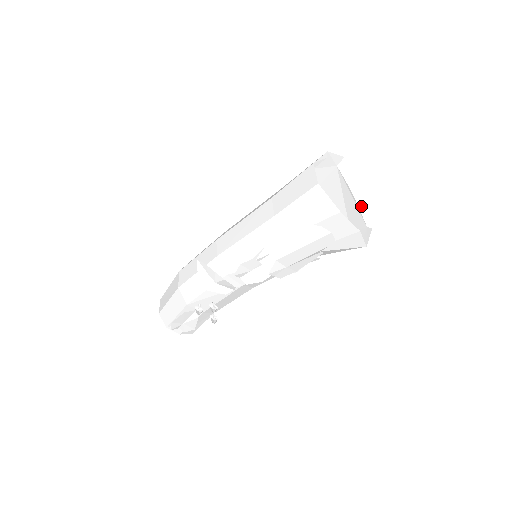
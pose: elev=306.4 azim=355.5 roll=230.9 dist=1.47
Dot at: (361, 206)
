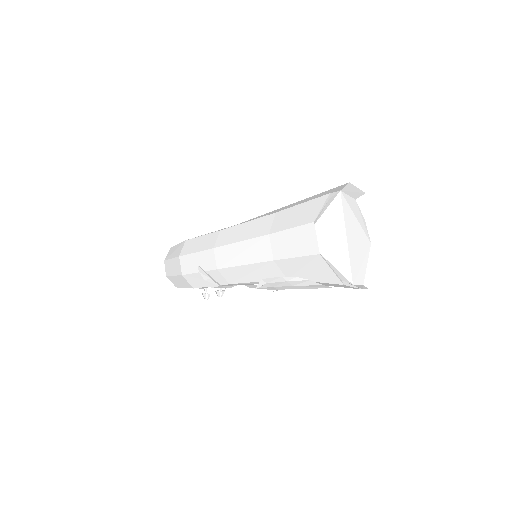
Dot at: (366, 215)
